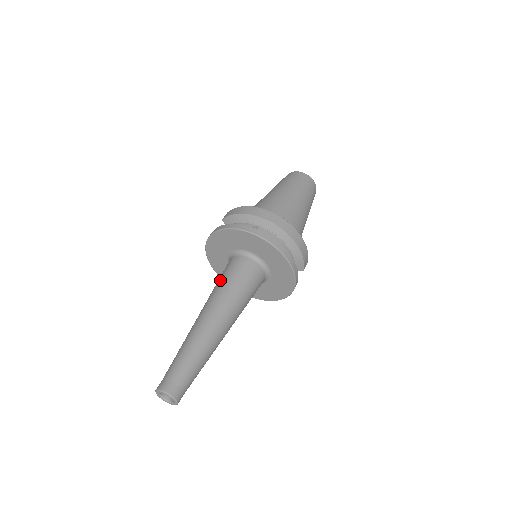
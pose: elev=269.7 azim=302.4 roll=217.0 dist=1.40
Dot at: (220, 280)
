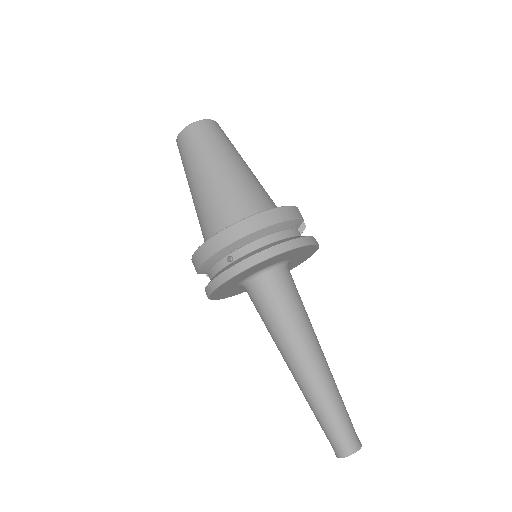
Dot at: occluded
